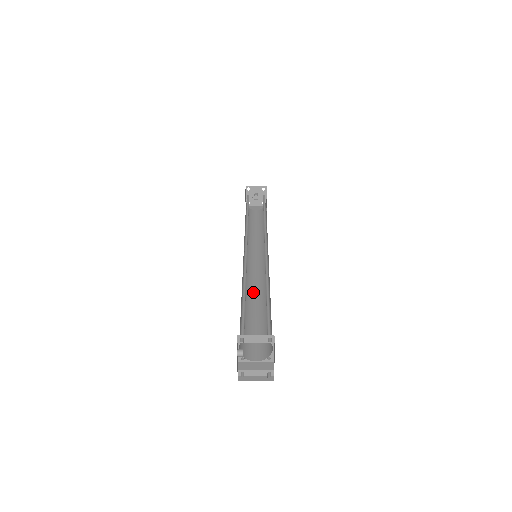
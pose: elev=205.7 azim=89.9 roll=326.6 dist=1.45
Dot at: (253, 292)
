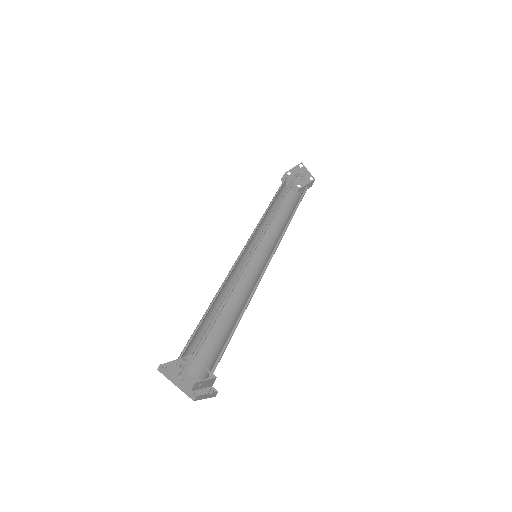
Dot at: (245, 298)
